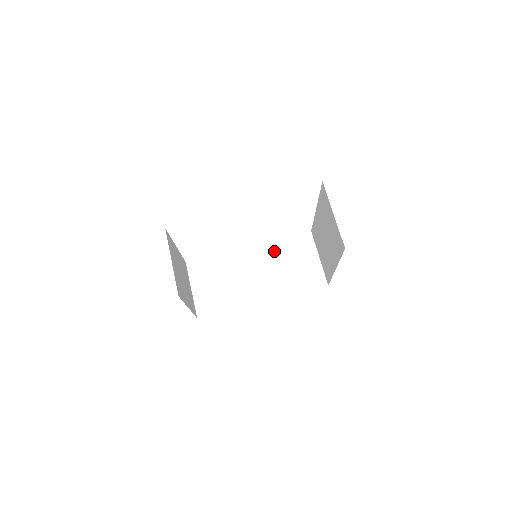
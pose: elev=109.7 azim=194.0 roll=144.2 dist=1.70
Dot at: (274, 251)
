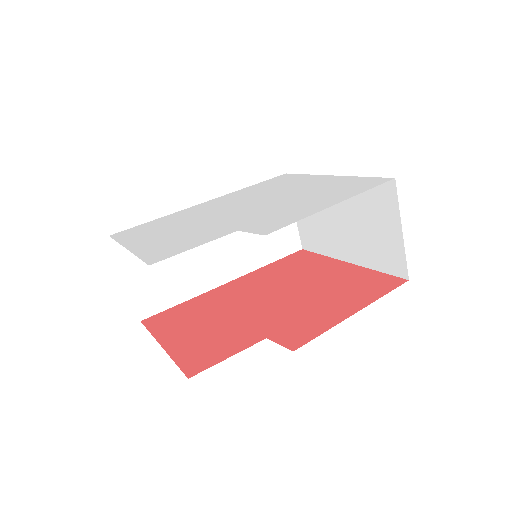
Dot at: occluded
